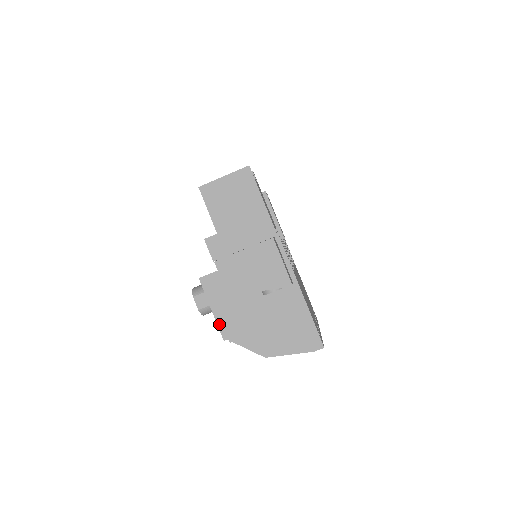
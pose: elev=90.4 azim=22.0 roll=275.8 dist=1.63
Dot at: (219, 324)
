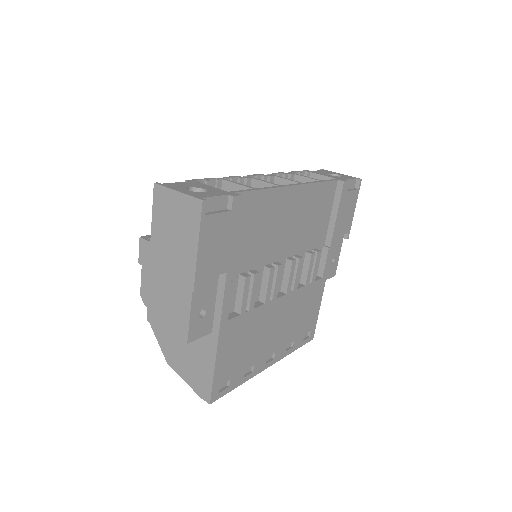
Dot at: occluded
